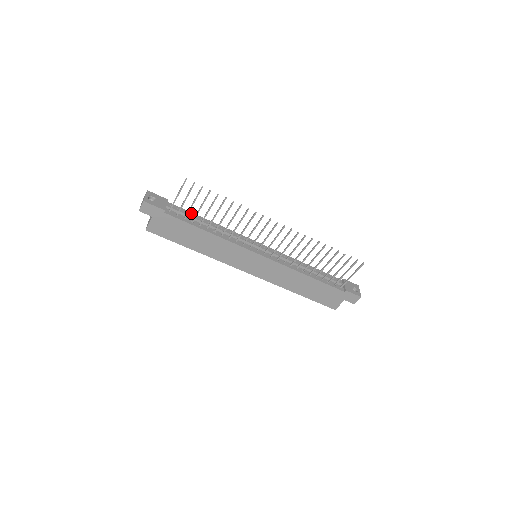
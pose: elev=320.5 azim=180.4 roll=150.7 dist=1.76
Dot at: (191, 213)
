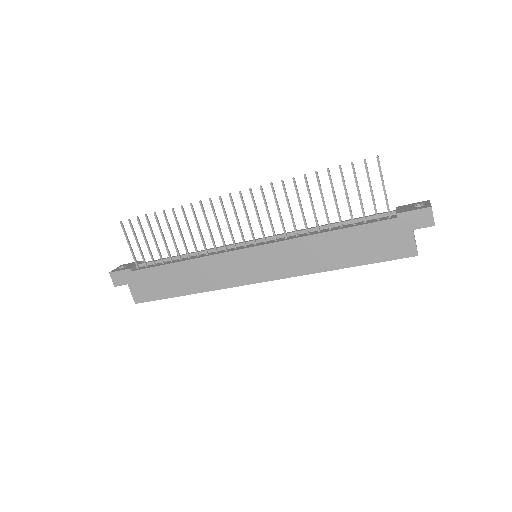
Dot at: occluded
